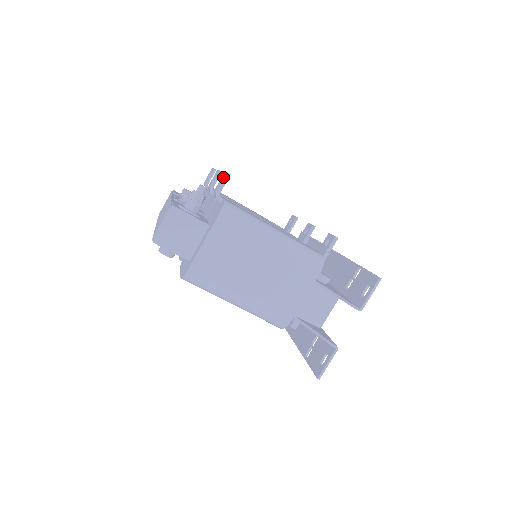
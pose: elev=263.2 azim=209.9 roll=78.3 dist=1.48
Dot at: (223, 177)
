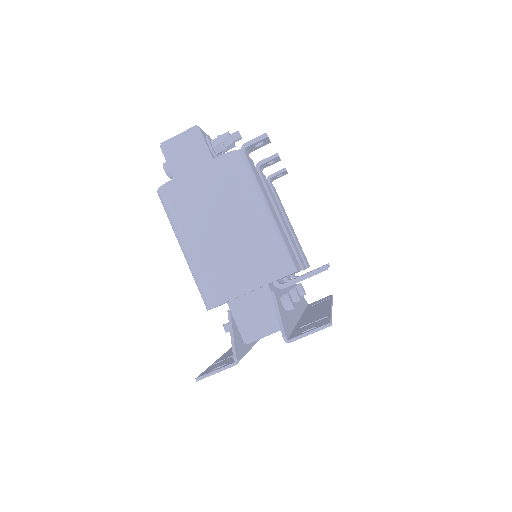
Dot at: (261, 136)
